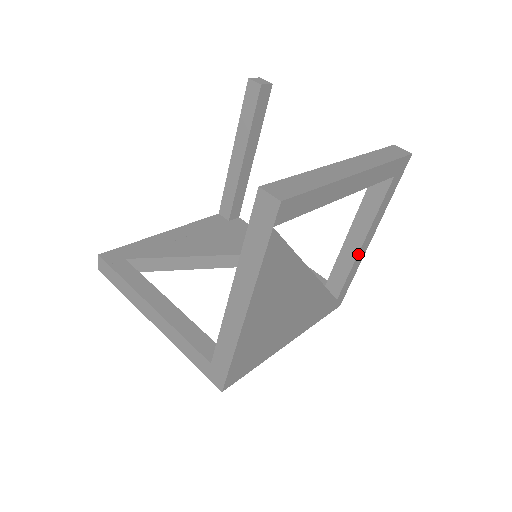
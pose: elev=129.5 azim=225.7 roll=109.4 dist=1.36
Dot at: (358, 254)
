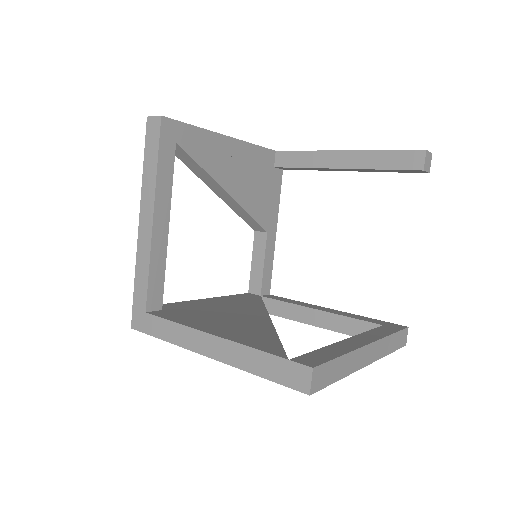
Dot at: (305, 323)
